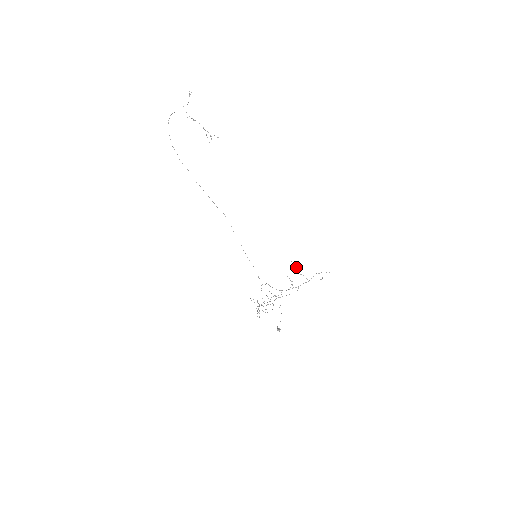
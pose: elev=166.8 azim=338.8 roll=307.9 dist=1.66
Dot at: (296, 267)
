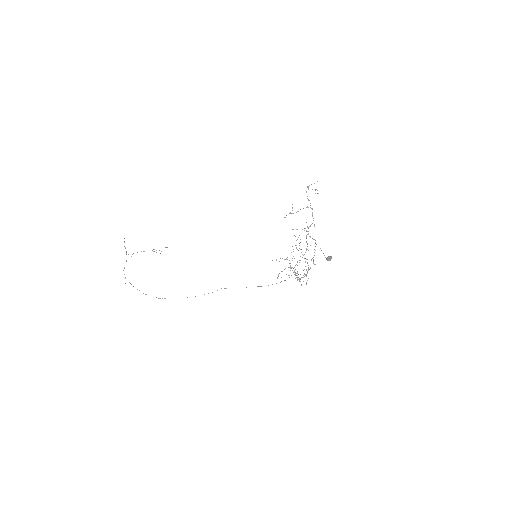
Dot at: occluded
